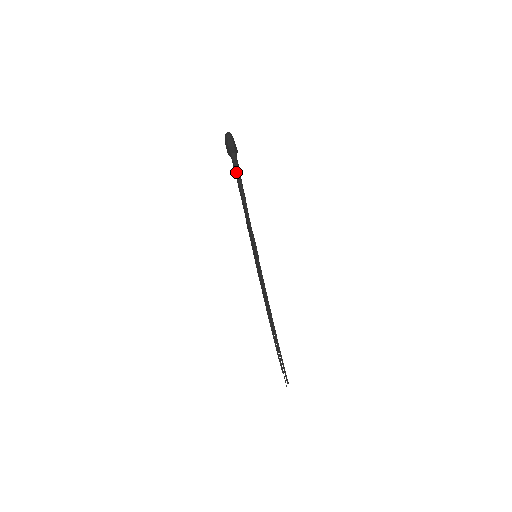
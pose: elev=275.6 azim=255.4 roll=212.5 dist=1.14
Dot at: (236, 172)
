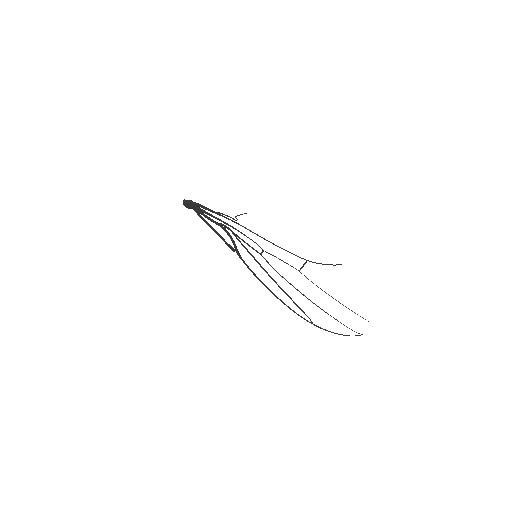
Dot at: (202, 206)
